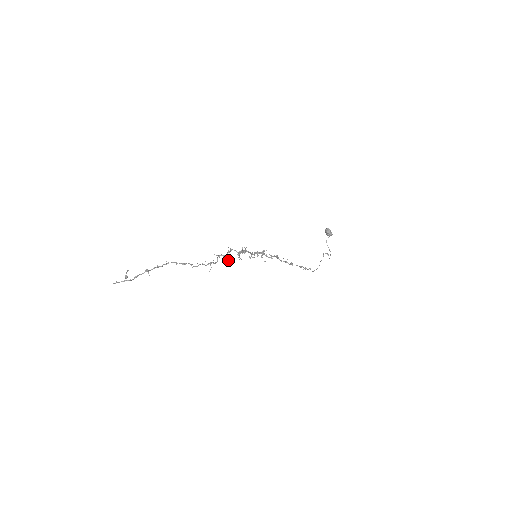
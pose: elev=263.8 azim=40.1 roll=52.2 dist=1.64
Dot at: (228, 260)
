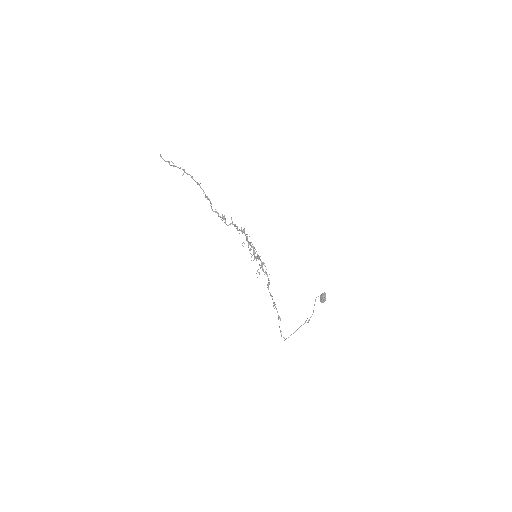
Dot at: occluded
